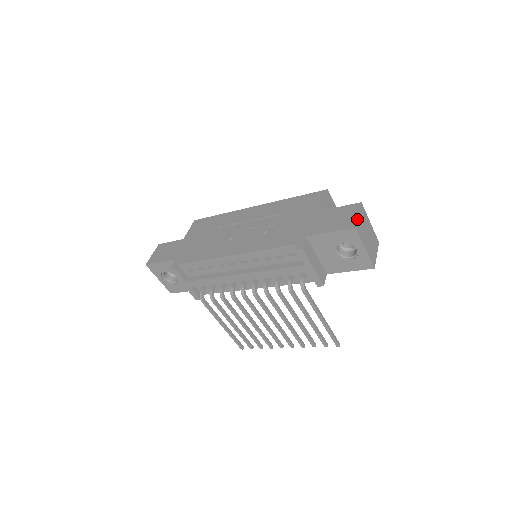
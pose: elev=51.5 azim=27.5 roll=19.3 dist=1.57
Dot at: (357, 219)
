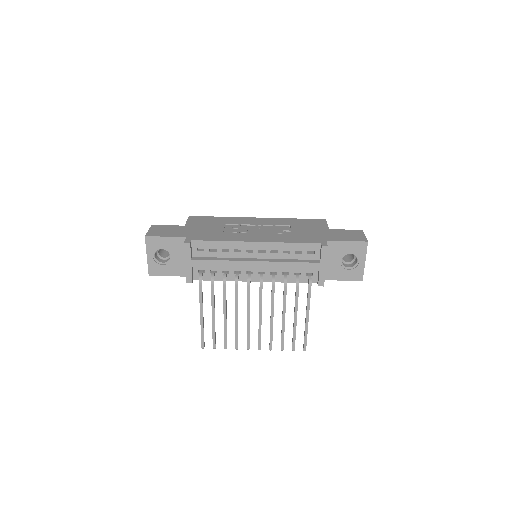
Dot at: occluded
